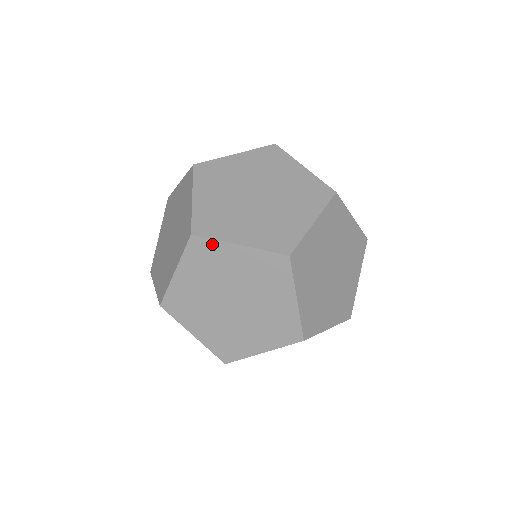
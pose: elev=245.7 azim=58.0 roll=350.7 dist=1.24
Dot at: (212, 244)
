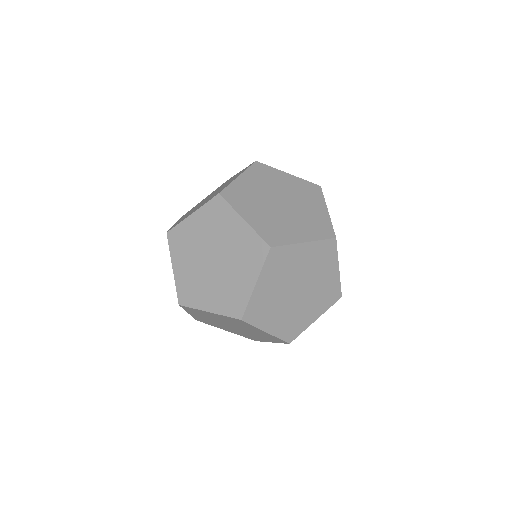
Dot at: (286, 249)
